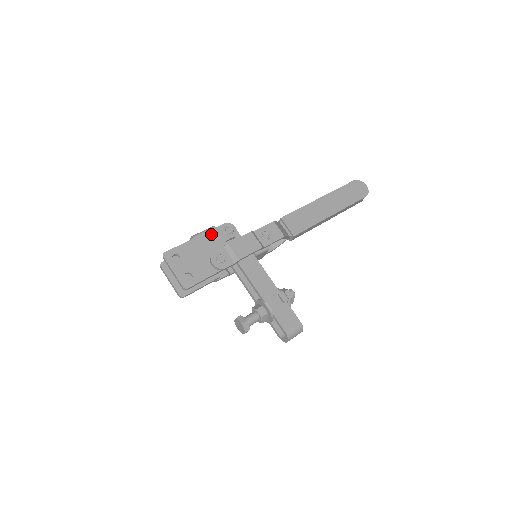
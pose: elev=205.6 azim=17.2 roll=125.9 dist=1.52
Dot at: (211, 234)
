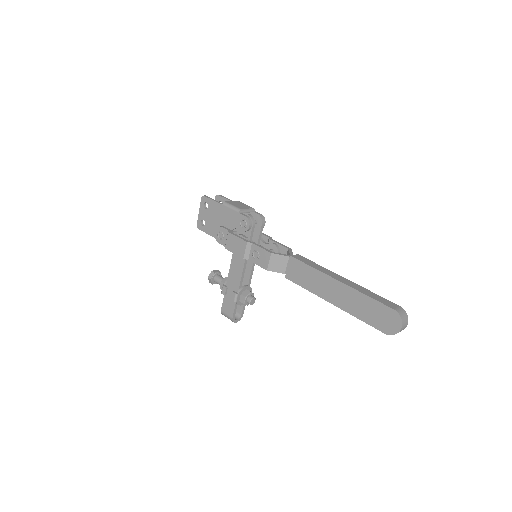
Dot at: (233, 214)
